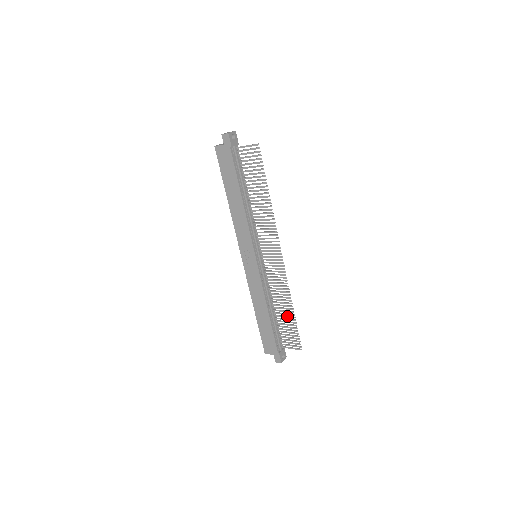
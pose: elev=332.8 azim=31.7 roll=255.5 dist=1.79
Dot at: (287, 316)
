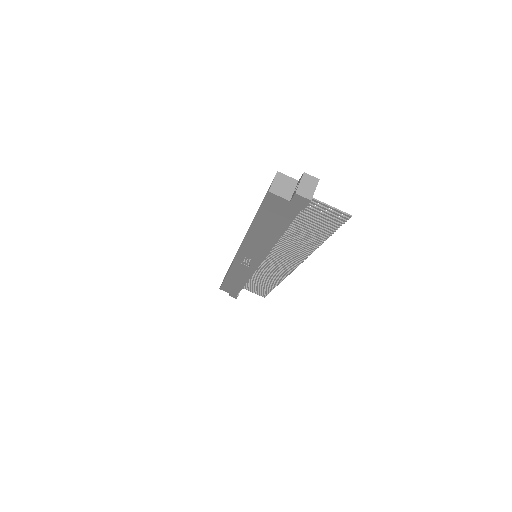
Dot at: (264, 285)
